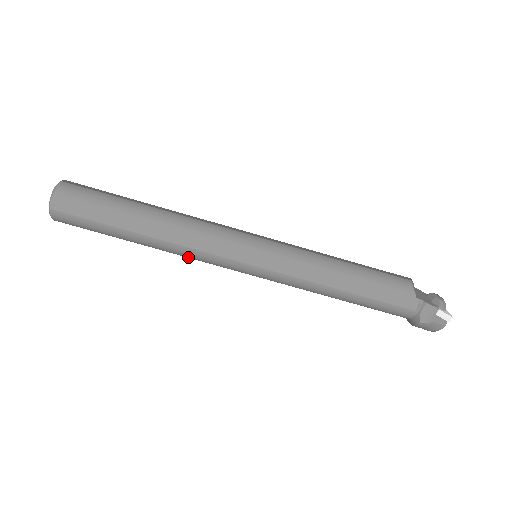
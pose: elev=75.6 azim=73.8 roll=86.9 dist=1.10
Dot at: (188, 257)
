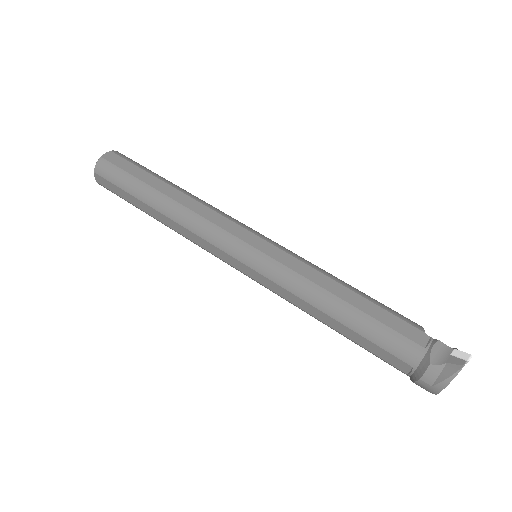
Dot at: (191, 230)
